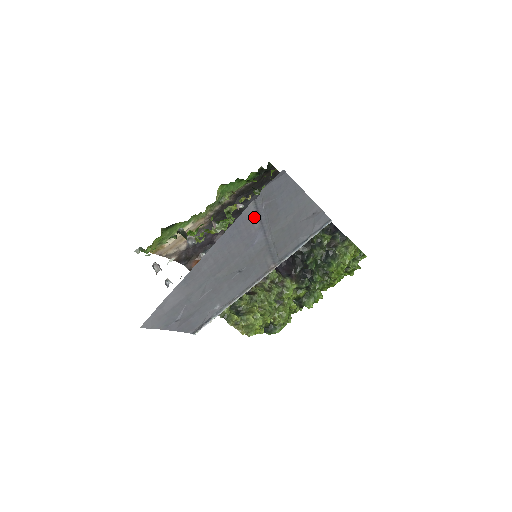
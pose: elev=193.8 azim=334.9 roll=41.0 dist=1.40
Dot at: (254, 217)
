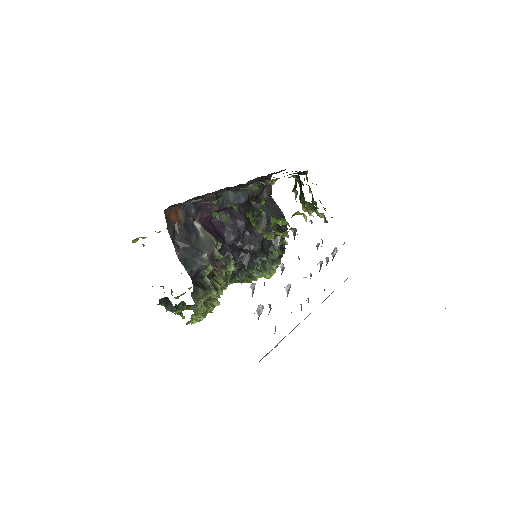
Dot at: occluded
